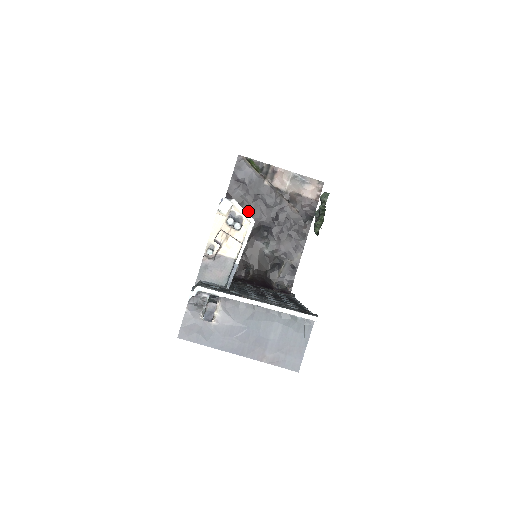
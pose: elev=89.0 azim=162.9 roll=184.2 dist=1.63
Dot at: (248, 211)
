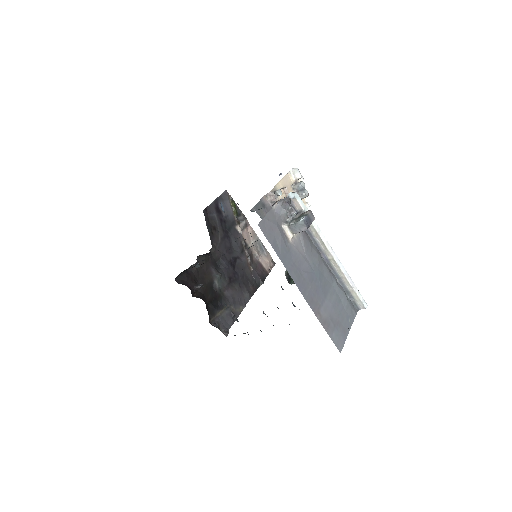
Dot at: (216, 237)
